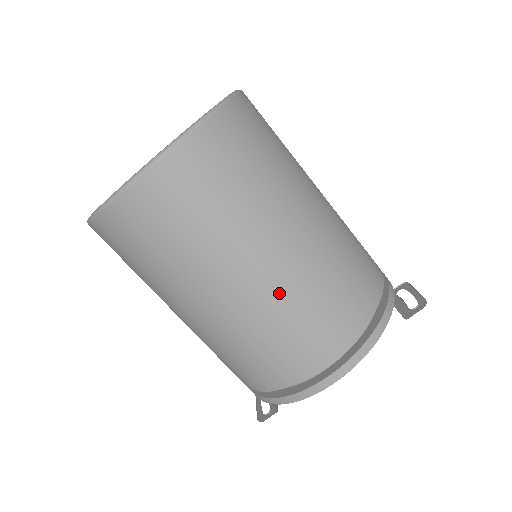
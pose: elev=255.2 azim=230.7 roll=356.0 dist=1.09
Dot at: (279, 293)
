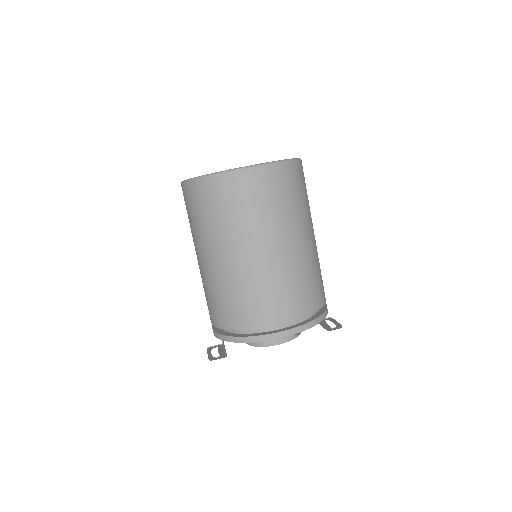
Dot at: (280, 268)
